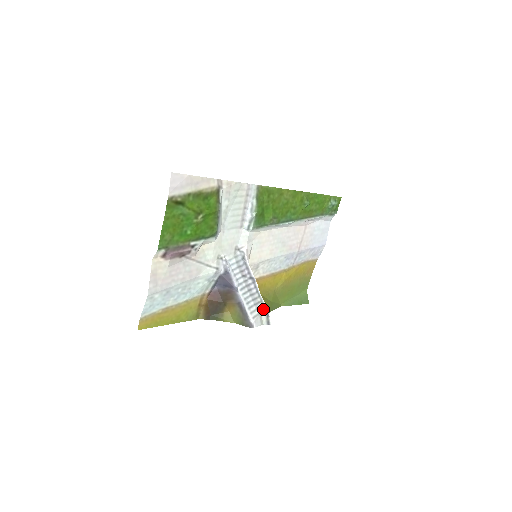
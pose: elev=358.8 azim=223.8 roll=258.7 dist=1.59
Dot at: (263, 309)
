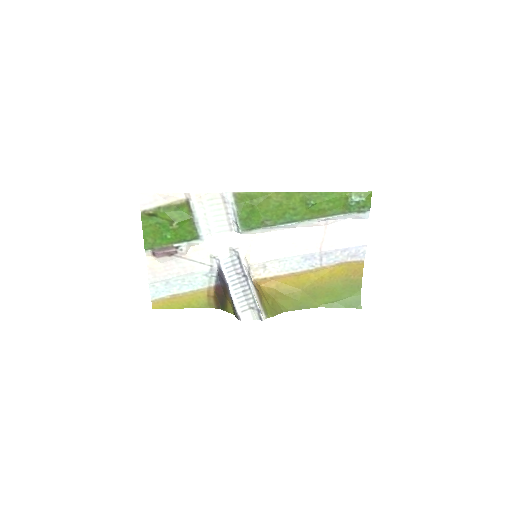
Dot at: (254, 305)
